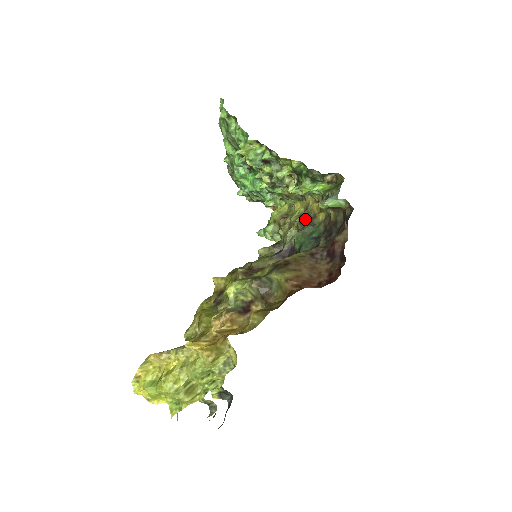
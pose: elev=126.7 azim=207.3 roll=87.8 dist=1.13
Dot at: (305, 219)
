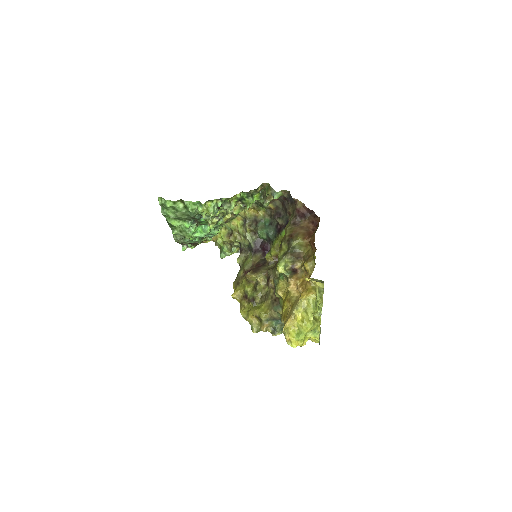
Dot at: (250, 223)
